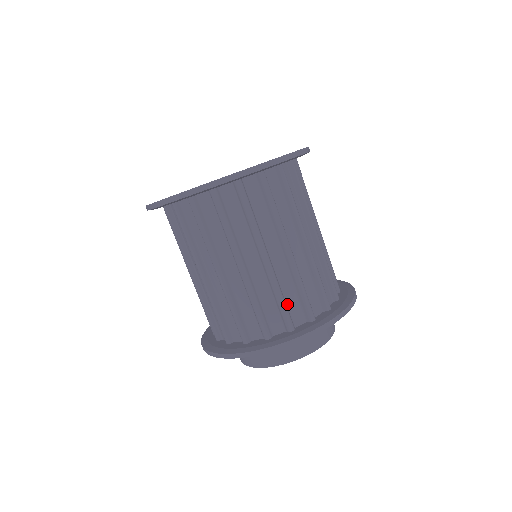
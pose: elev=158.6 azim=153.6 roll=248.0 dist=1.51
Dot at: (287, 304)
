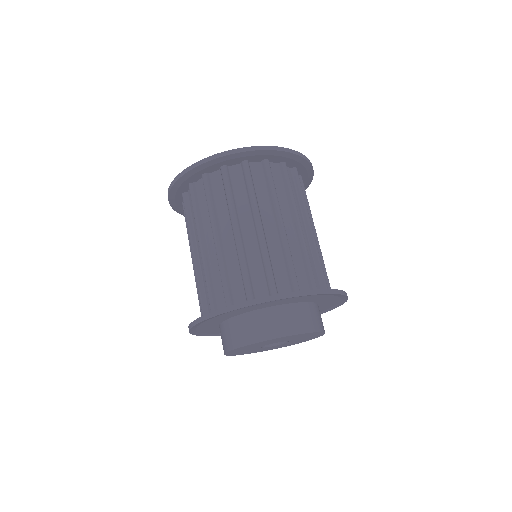
Dot at: (295, 271)
